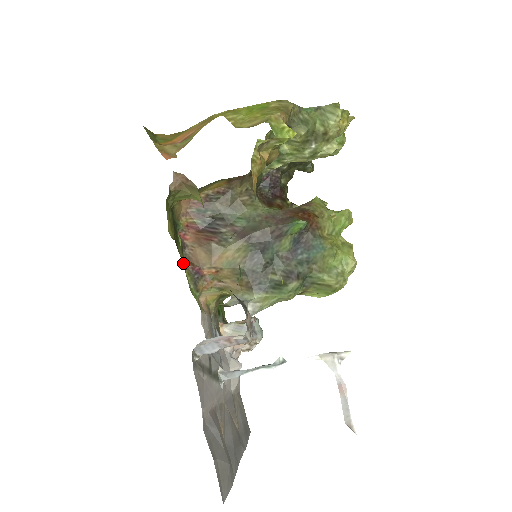
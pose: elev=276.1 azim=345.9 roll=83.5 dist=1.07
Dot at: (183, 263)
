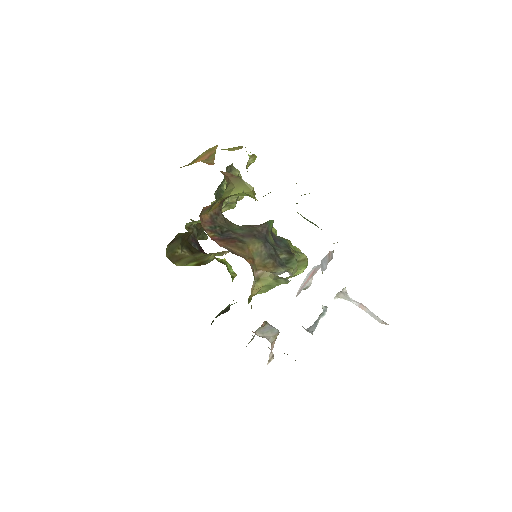
Dot at: occluded
